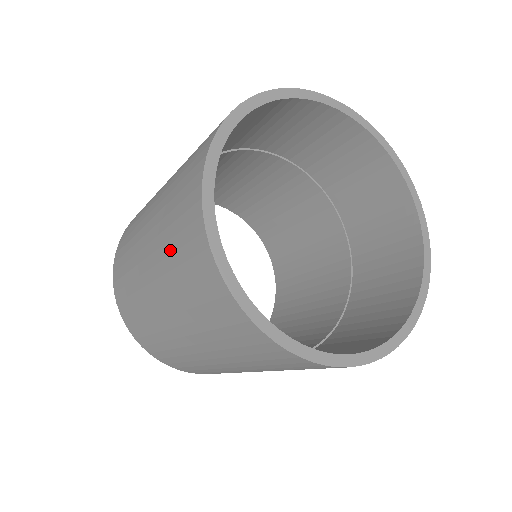
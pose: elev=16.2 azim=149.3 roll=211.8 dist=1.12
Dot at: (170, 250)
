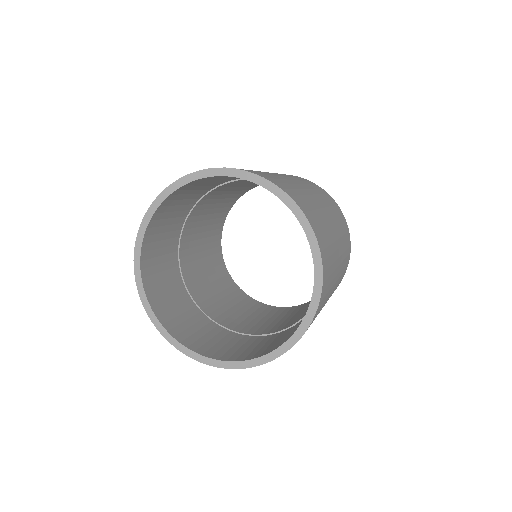
Dot at: occluded
